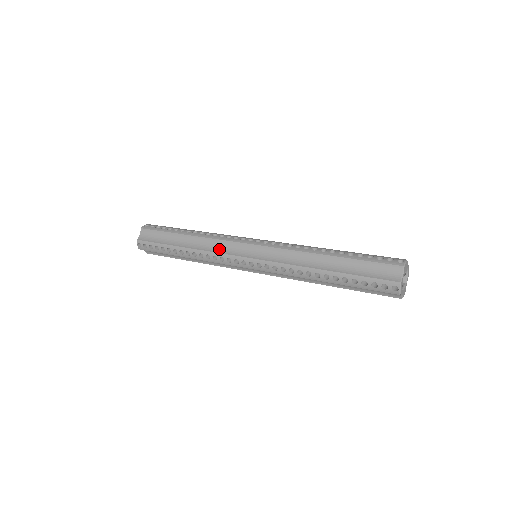
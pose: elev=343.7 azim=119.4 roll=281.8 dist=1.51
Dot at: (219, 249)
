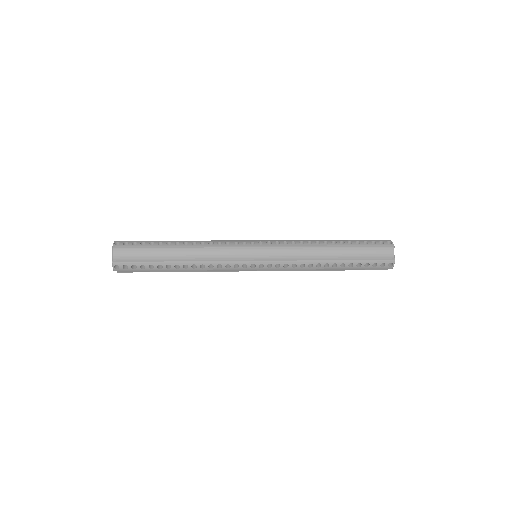
Dot at: (222, 257)
